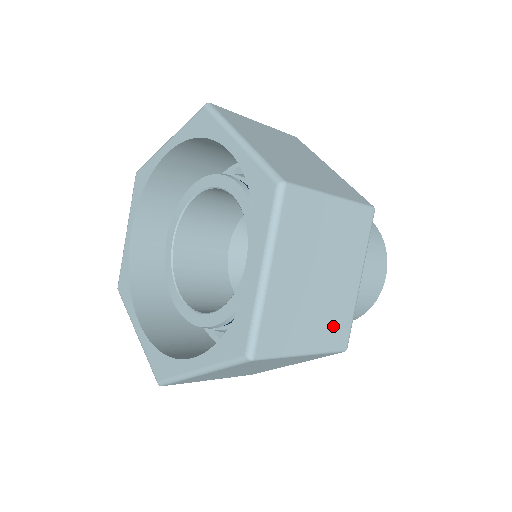
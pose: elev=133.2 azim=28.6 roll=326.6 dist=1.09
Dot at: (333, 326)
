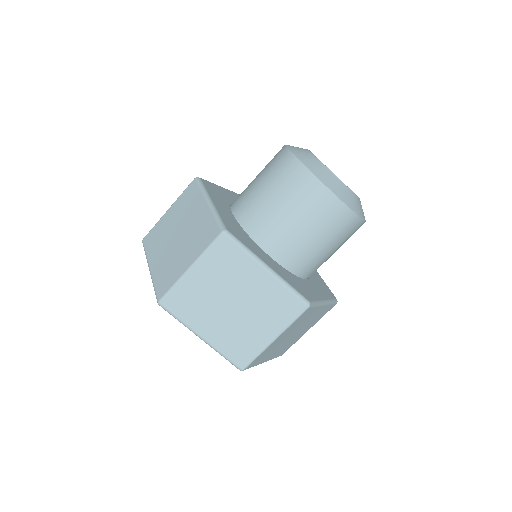
Dot at: (319, 317)
